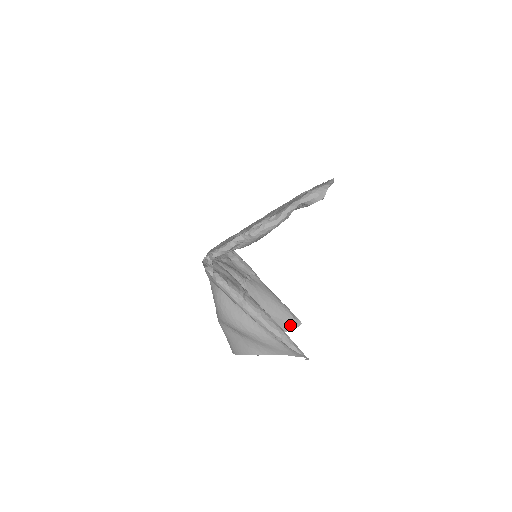
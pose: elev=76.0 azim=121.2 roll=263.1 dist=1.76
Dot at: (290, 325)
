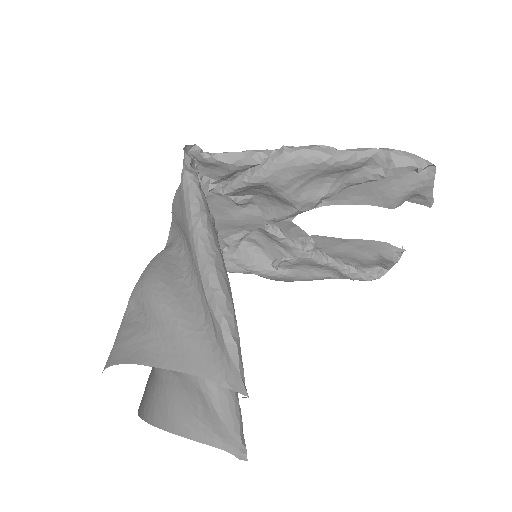
Dot at: (227, 442)
